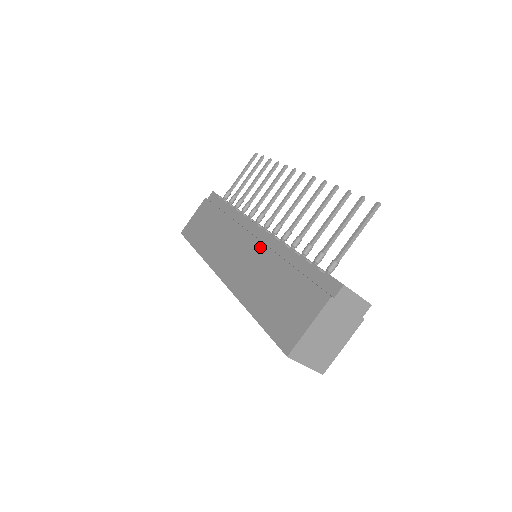
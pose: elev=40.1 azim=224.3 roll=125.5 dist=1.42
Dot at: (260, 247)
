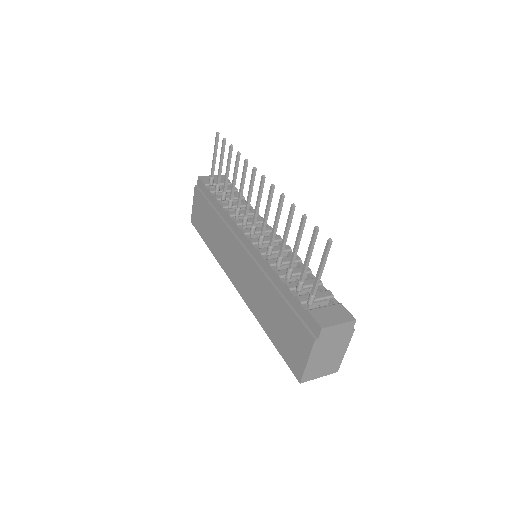
Dot at: (252, 265)
